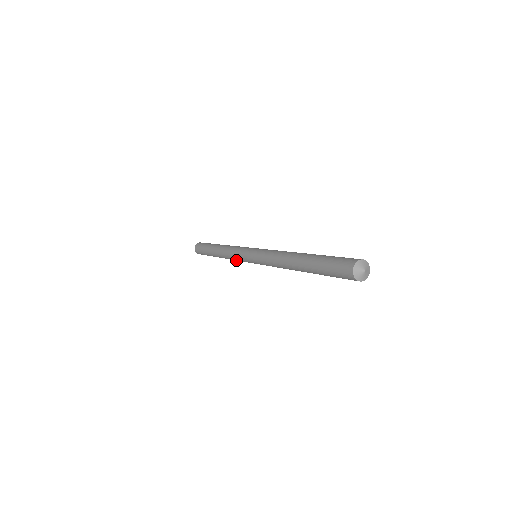
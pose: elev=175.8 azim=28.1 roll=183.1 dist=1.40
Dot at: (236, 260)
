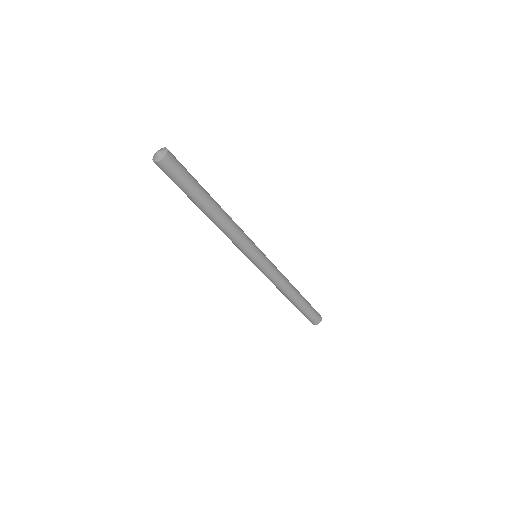
Dot at: (276, 280)
